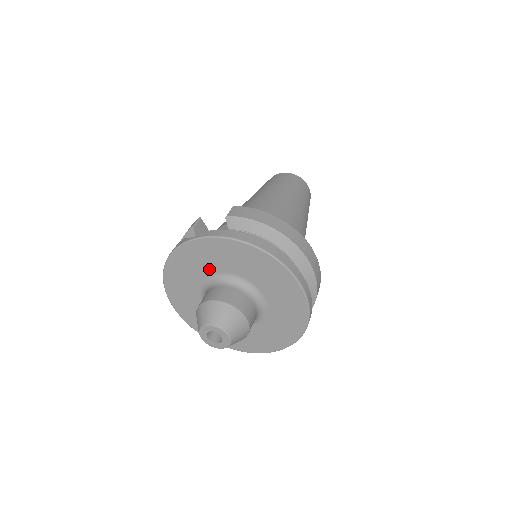
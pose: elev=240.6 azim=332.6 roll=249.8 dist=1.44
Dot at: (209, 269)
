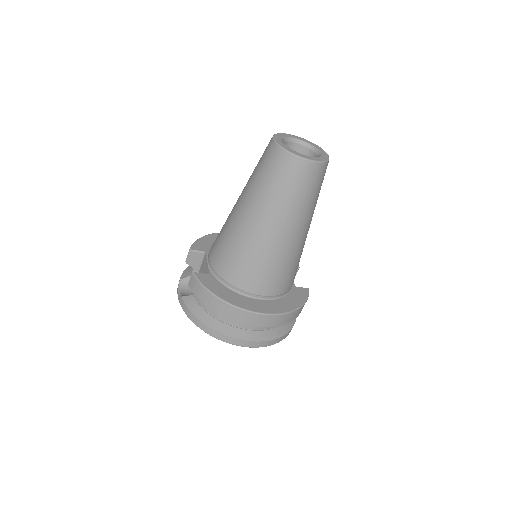
Dot at: occluded
